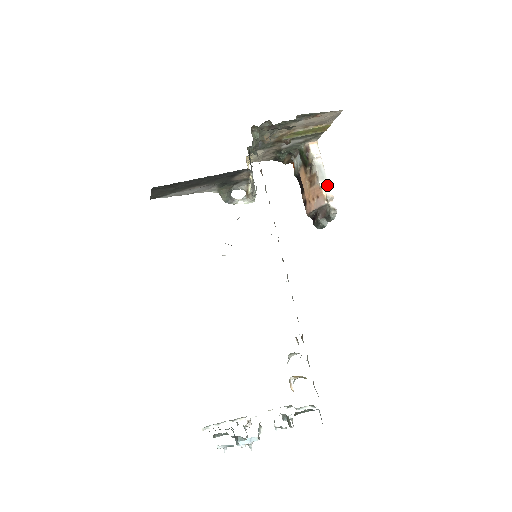
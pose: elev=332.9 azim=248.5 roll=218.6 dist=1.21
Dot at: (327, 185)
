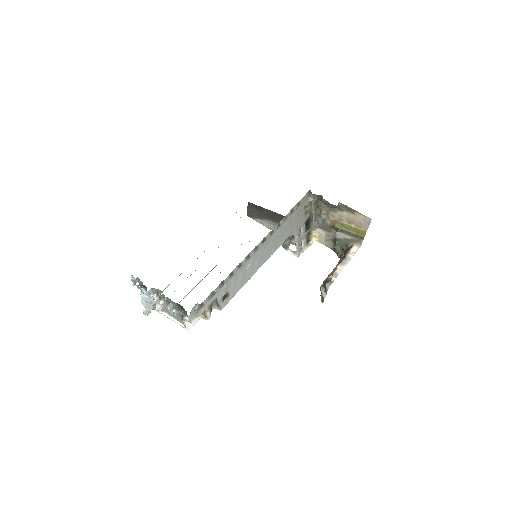
Dot at: (341, 269)
